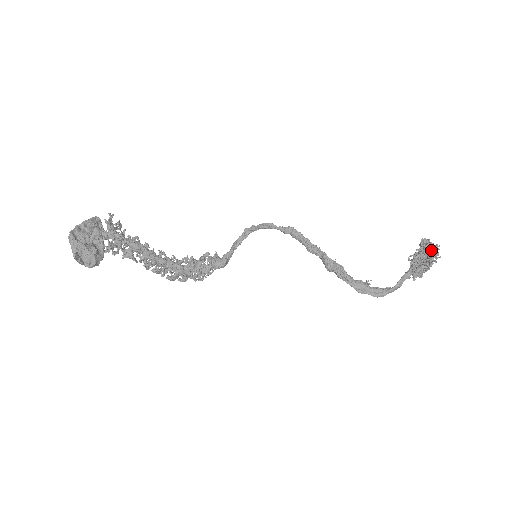
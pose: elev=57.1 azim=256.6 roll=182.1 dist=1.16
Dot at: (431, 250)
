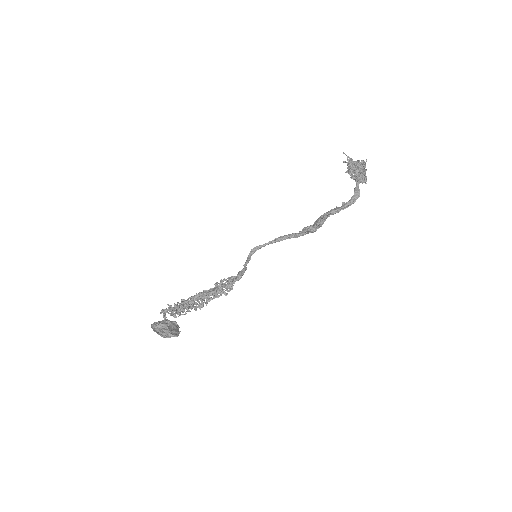
Dot at: occluded
